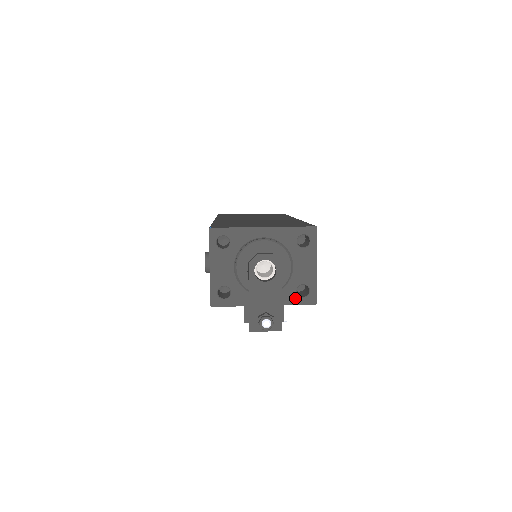
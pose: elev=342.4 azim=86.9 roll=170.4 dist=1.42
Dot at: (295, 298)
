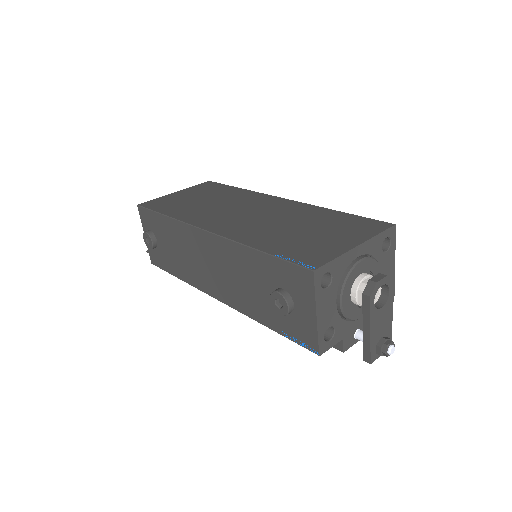
Dot at: occluded
